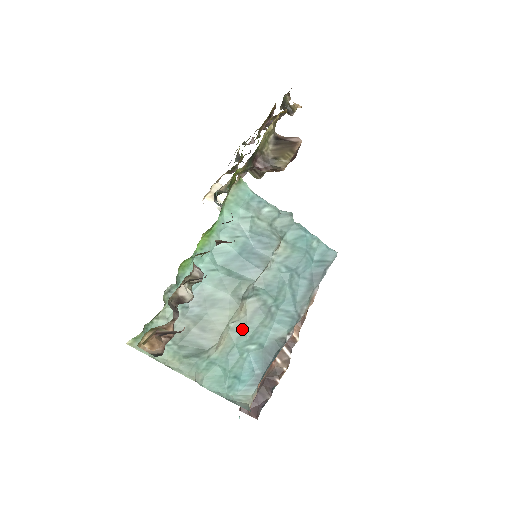
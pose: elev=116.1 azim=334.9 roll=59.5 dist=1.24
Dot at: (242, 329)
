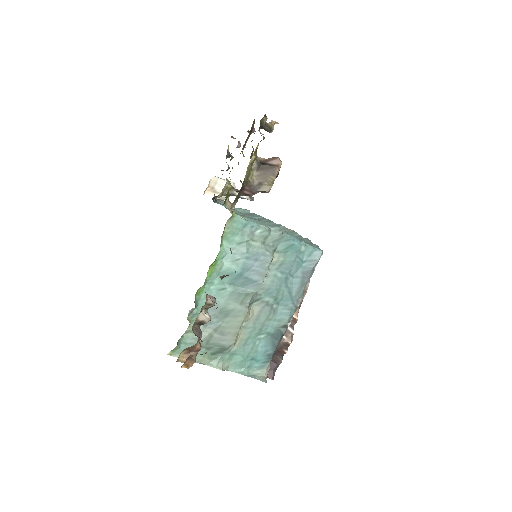
Dot at: (252, 326)
